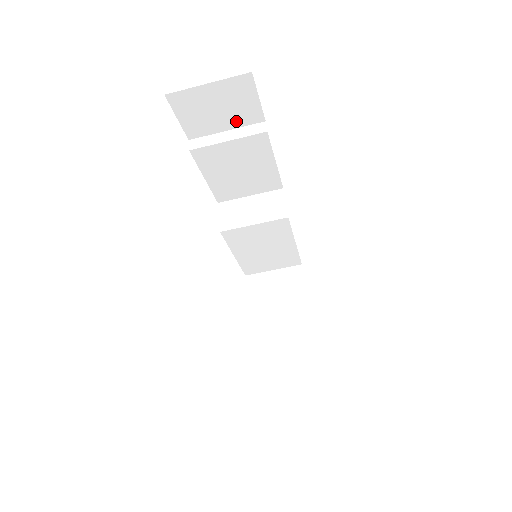
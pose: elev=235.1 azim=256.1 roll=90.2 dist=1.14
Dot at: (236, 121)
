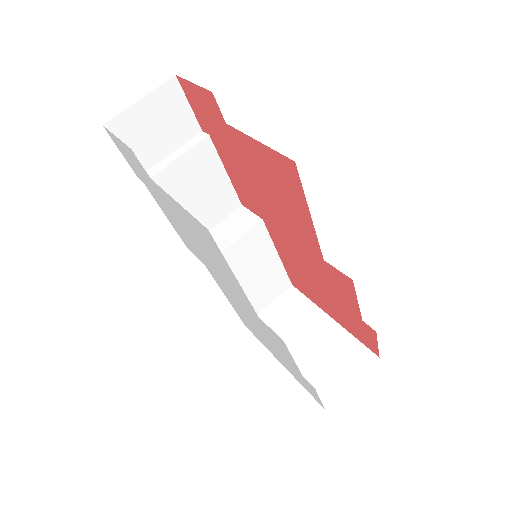
Dot at: (176, 139)
